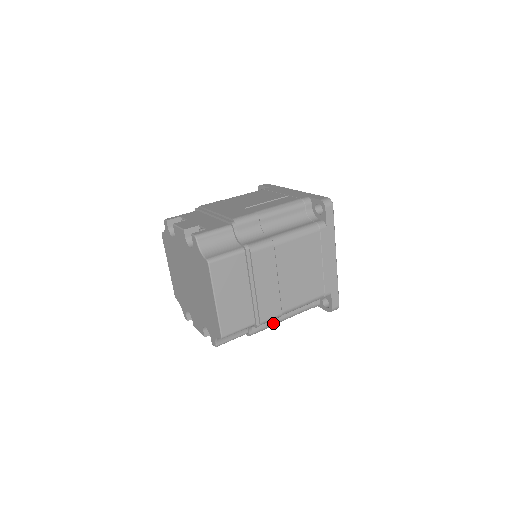
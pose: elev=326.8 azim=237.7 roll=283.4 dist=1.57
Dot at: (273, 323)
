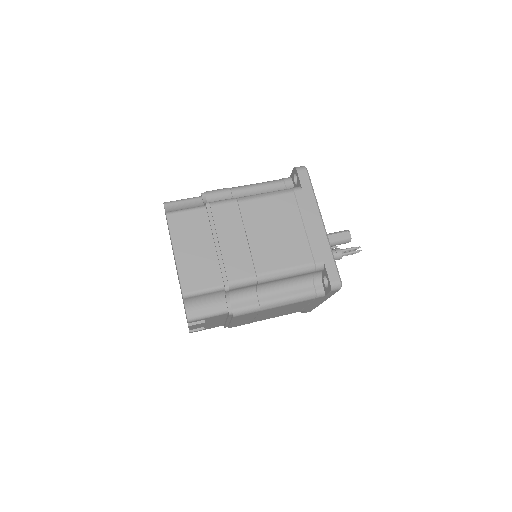
Dot at: (260, 304)
